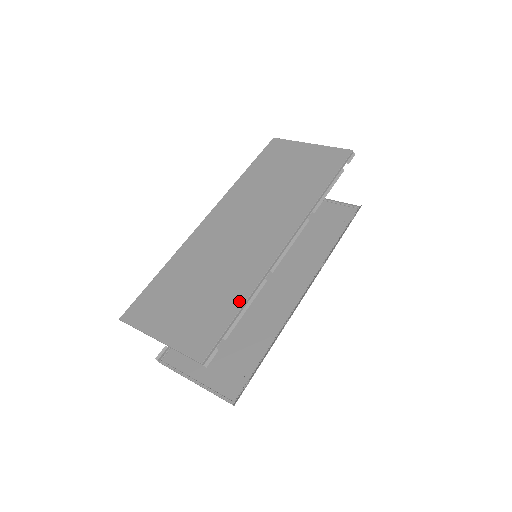
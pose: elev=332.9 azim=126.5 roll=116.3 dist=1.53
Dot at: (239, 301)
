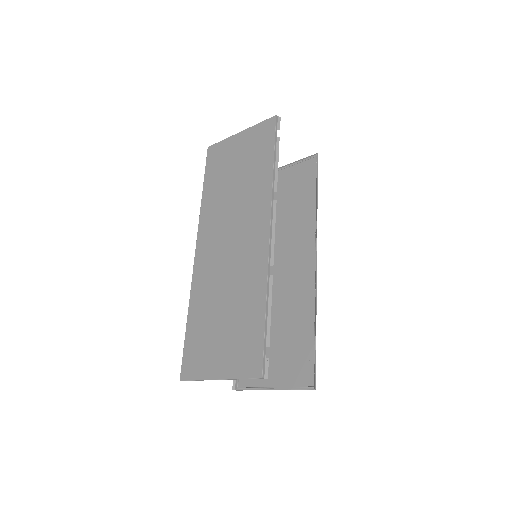
Dot at: (260, 307)
